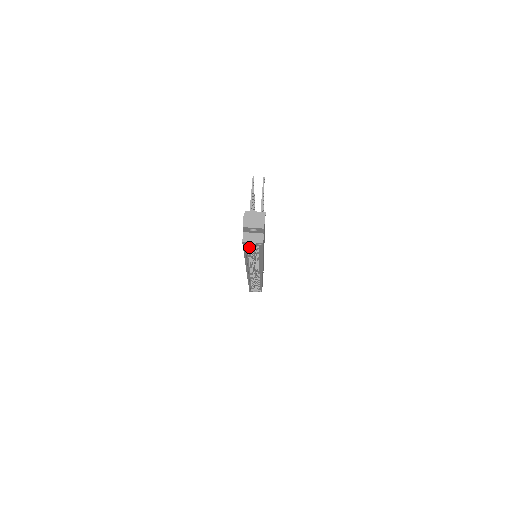
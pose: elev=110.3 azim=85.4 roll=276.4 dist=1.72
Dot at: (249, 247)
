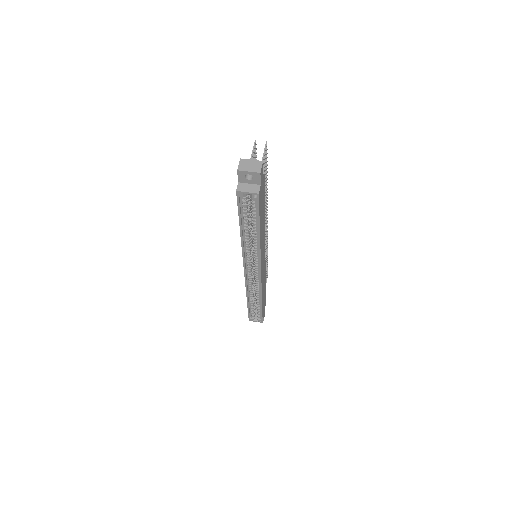
Dot at: (244, 208)
